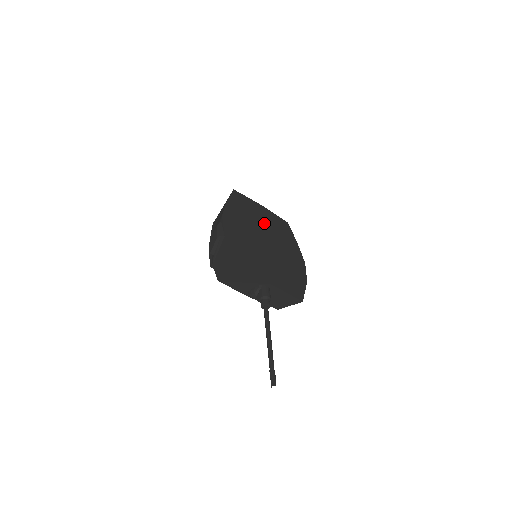
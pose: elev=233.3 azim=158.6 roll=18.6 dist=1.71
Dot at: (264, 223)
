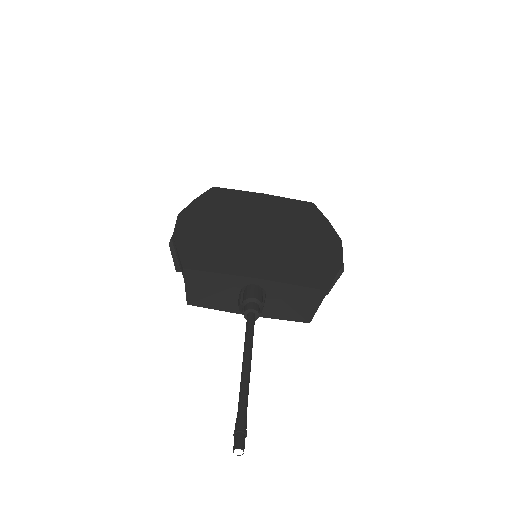
Dot at: (262, 210)
